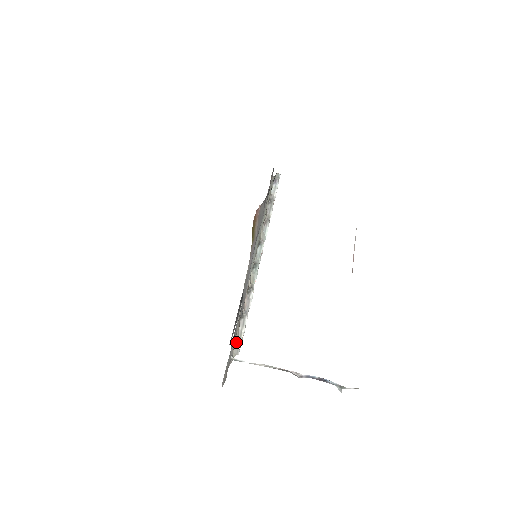
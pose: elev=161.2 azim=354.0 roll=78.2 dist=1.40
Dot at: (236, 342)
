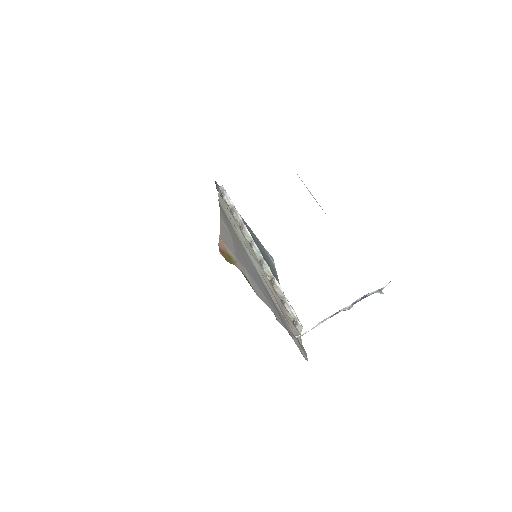
Dot at: (294, 322)
